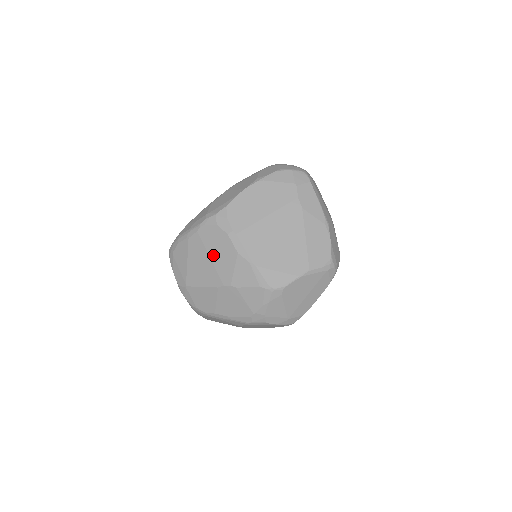
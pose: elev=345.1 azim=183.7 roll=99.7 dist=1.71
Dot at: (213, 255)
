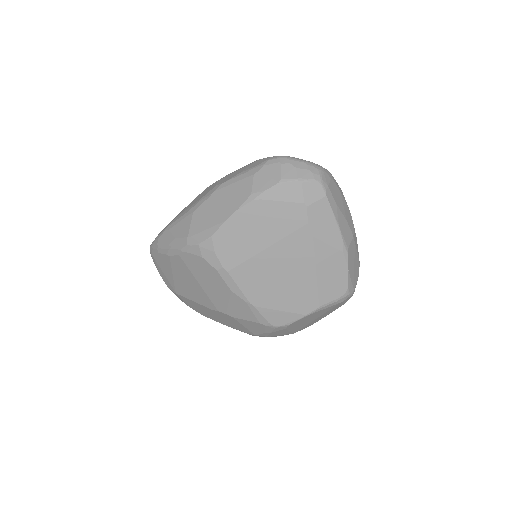
Dot at: (202, 282)
